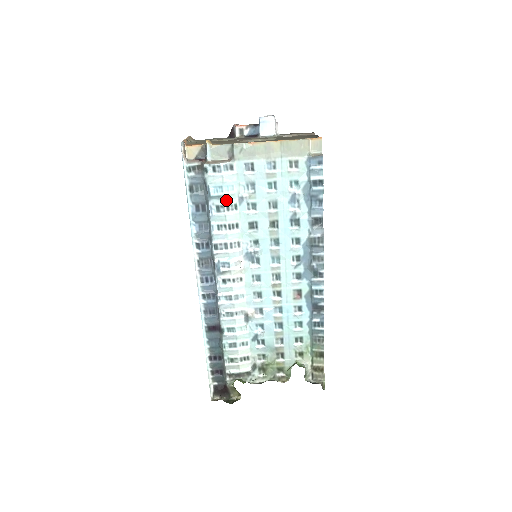
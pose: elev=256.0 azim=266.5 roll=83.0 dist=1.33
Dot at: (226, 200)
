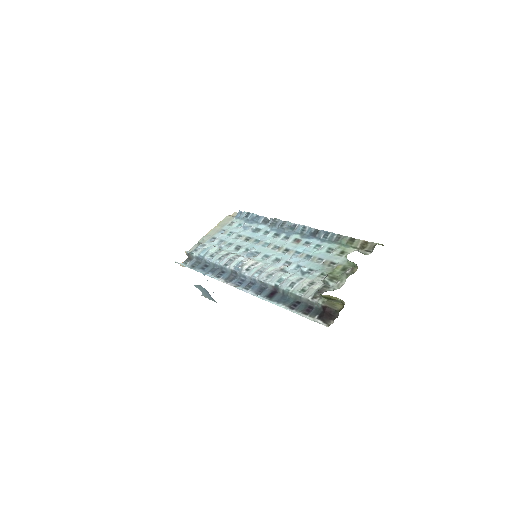
Dot at: (212, 251)
